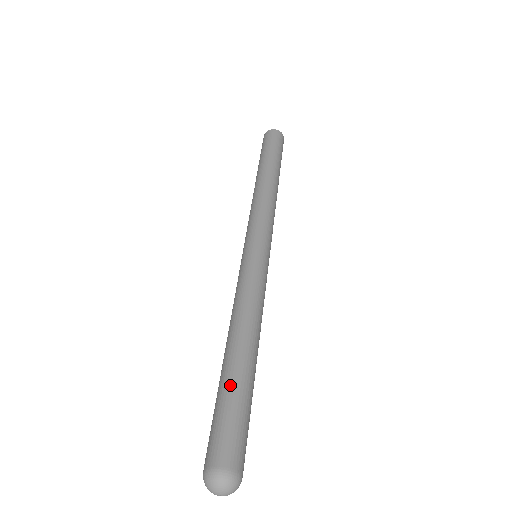
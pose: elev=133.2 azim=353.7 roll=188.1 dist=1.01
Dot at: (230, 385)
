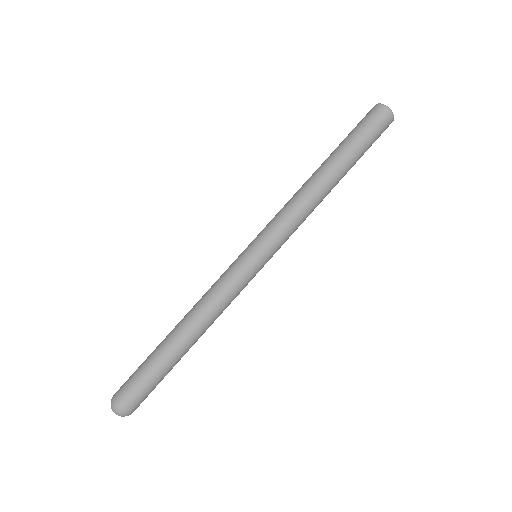
Dot at: (153, 352)
